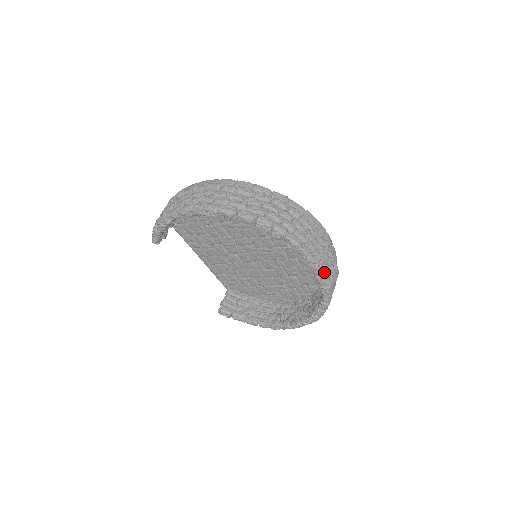
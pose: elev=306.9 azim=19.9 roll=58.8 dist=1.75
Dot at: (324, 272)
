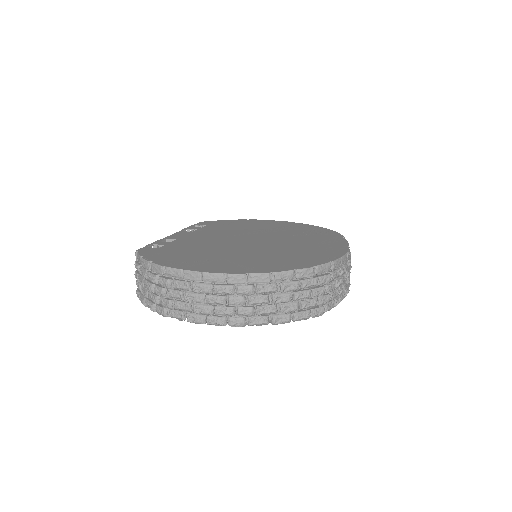
Dot at: occluded
